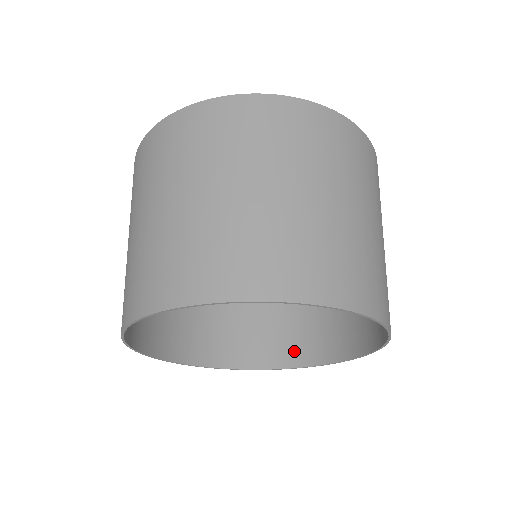
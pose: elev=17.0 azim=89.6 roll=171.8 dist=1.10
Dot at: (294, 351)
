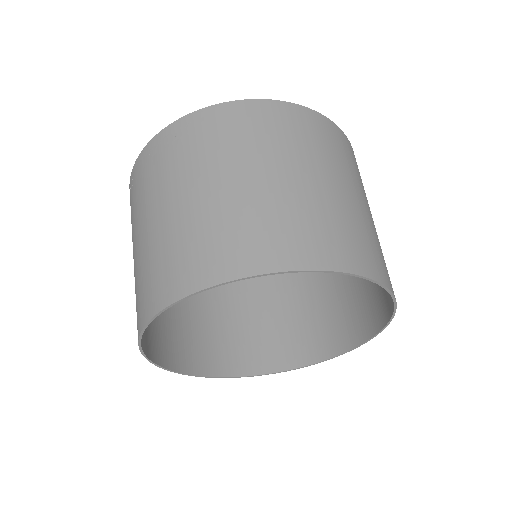
Dot at: (244, 360)
